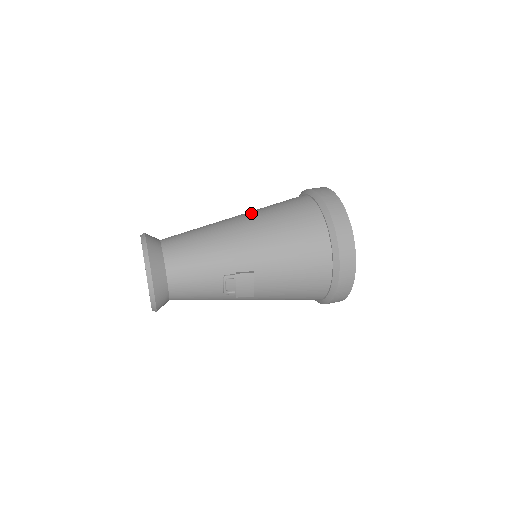
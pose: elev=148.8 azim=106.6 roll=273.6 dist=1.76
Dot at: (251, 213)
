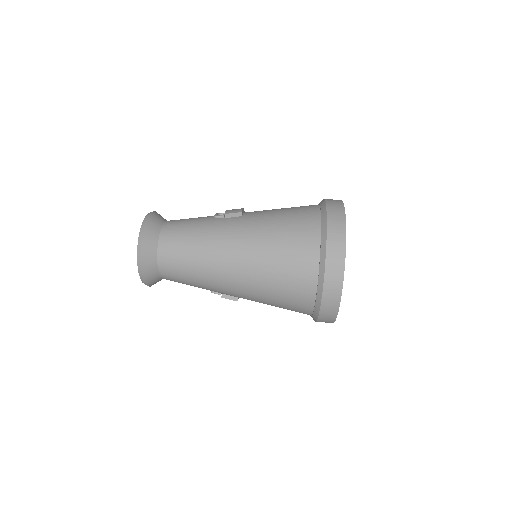
Dot at: (251, 252)
